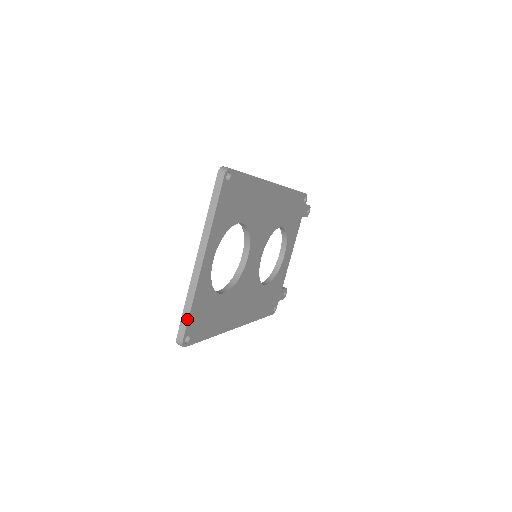
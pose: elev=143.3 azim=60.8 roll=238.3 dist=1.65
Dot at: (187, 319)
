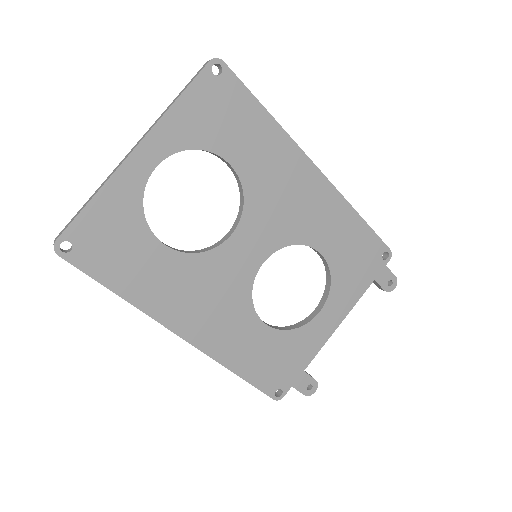
Dot at: (78, 214)
